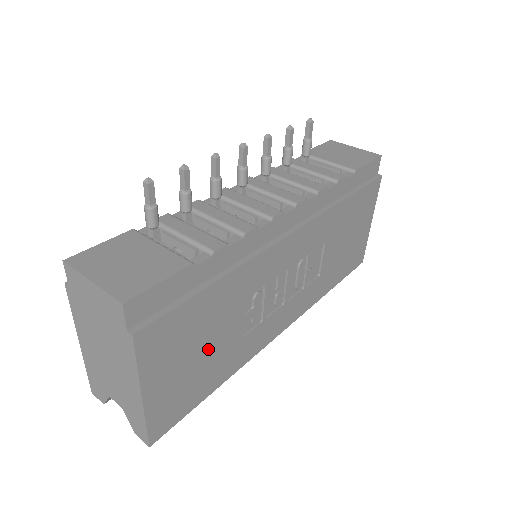
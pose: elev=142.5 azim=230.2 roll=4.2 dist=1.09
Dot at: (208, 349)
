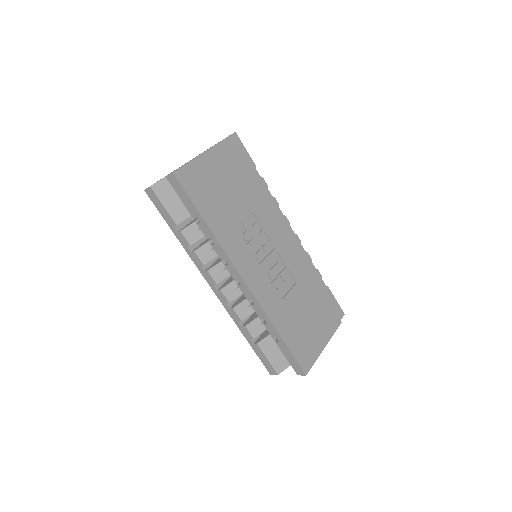
Dot at: (227, 196)
